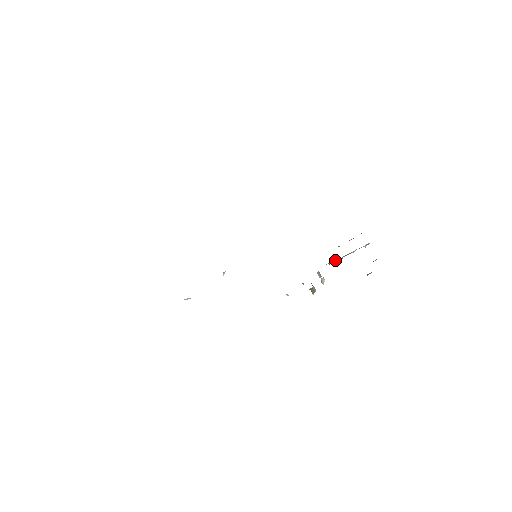
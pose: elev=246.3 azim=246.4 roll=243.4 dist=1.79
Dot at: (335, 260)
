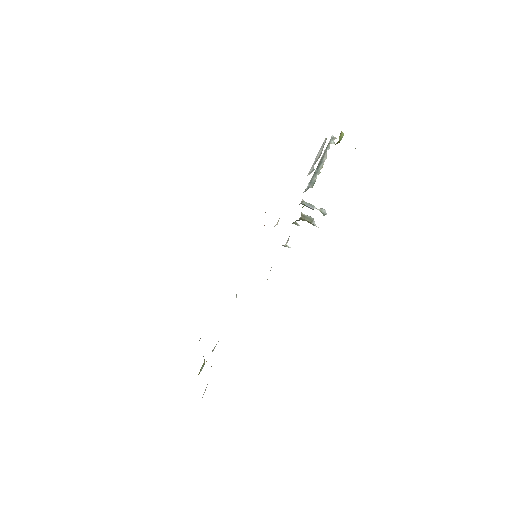
Dot at: (314, 179)
